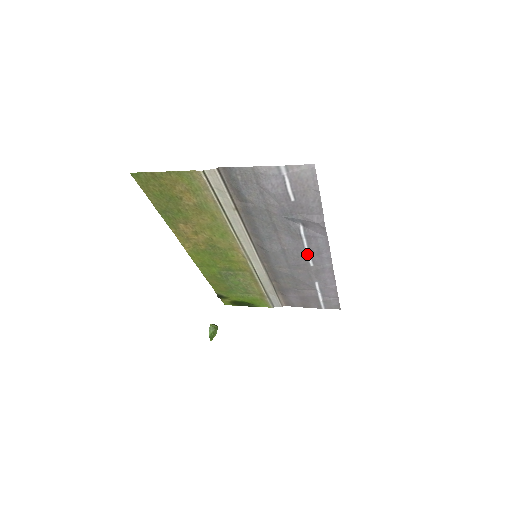
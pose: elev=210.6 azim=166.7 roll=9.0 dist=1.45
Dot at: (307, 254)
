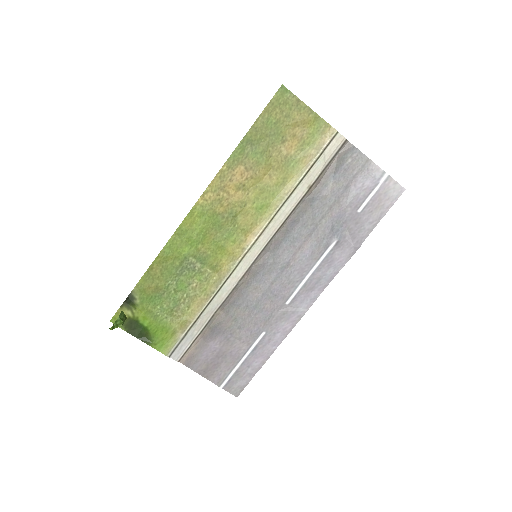
Dot at: (301, 283)
